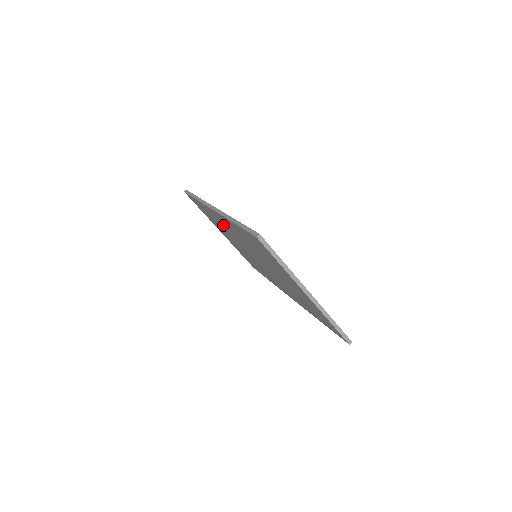
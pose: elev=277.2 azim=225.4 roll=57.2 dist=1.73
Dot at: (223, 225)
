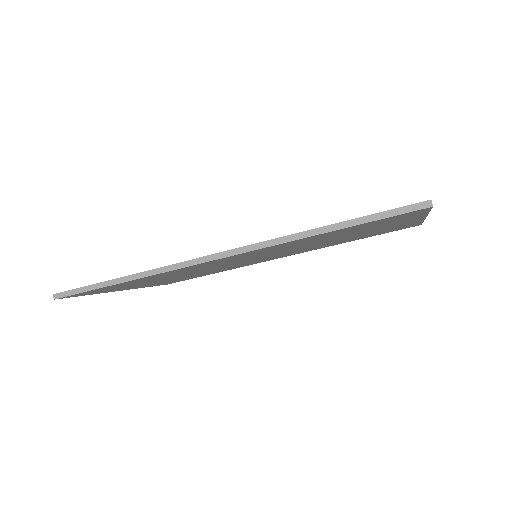
Dot at: occluded
